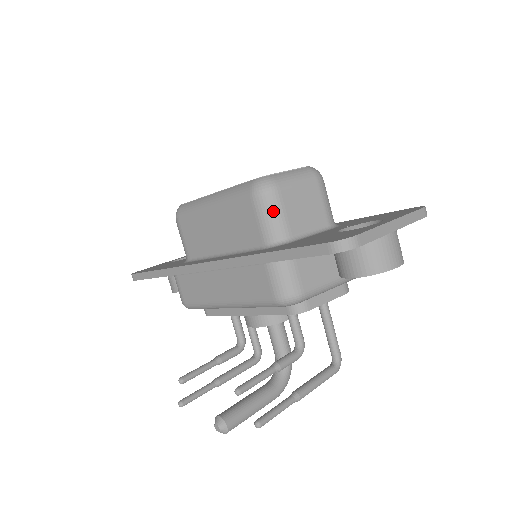
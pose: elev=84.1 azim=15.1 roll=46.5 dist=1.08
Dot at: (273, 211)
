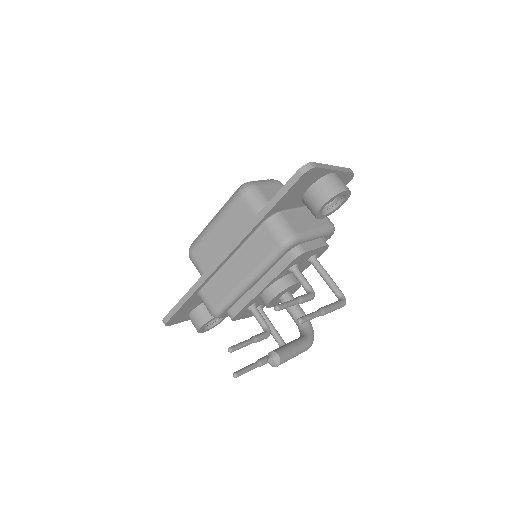
Dot at: (258, 197)
